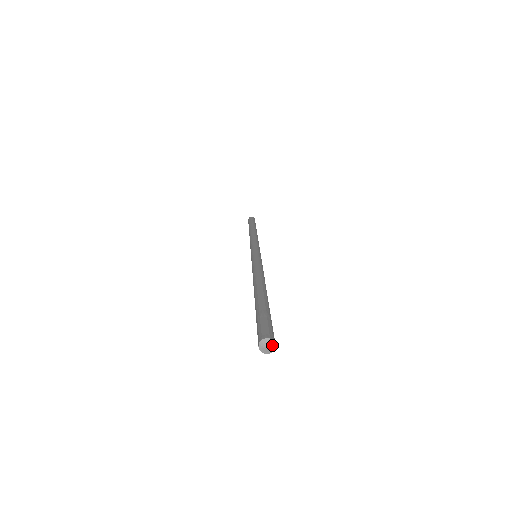
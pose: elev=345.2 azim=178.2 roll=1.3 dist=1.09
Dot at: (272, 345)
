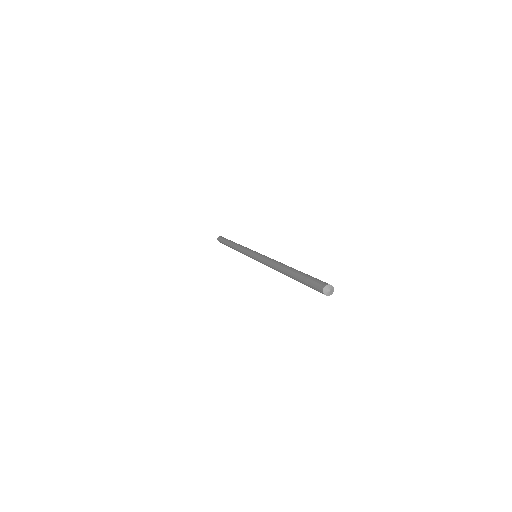
Dot at: (332, 289)
